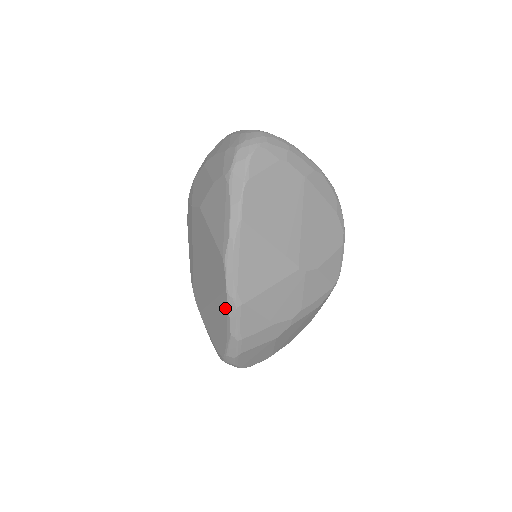
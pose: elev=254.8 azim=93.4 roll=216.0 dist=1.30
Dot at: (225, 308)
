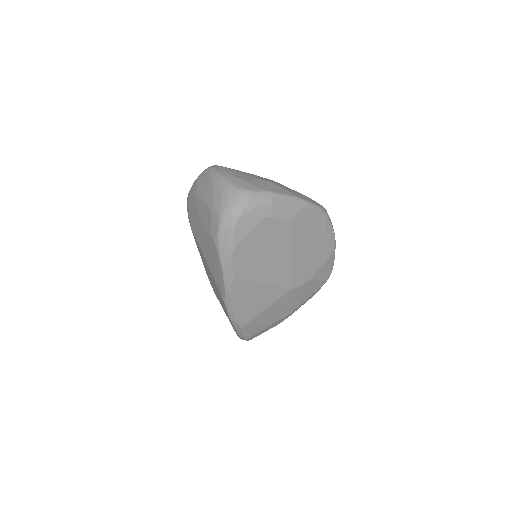
Dot at: occluded
